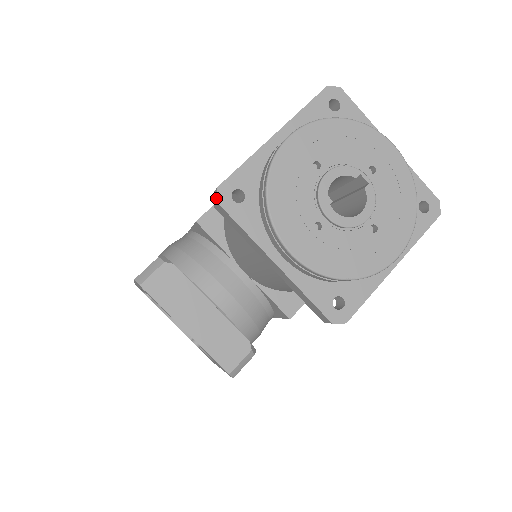
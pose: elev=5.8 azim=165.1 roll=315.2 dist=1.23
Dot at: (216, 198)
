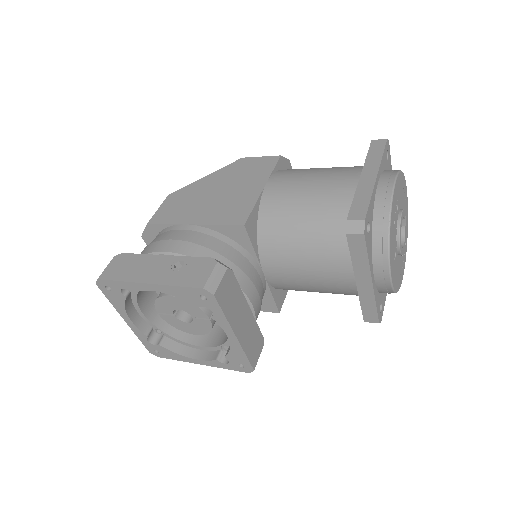
Dot at: (361, 229)
